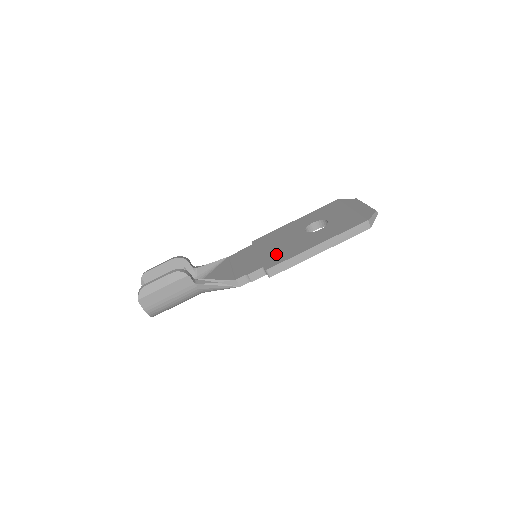
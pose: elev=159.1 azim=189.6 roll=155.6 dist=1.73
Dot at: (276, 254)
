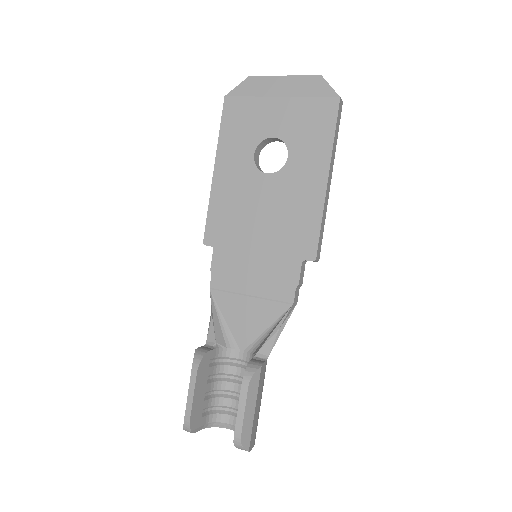
Dot at: (287, 232)
